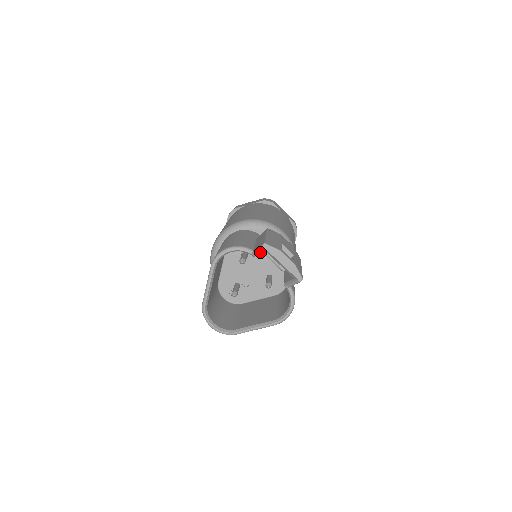
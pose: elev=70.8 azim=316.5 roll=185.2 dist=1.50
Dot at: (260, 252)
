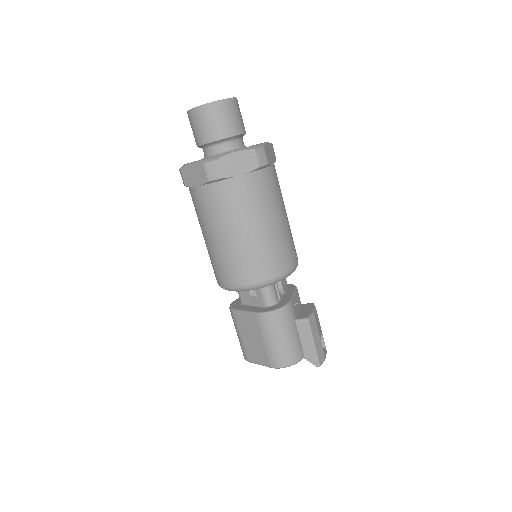
Dot at: (310, 358)
